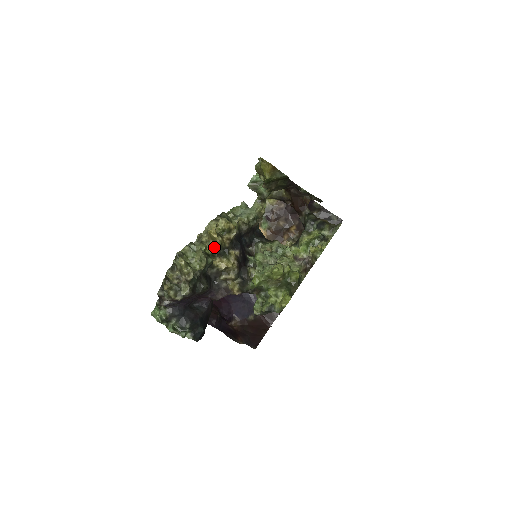
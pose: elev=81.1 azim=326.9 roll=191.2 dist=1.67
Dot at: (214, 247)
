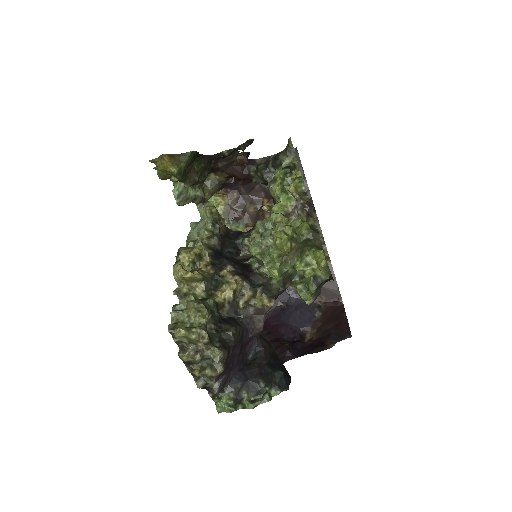
Dot at: (201, 286)
